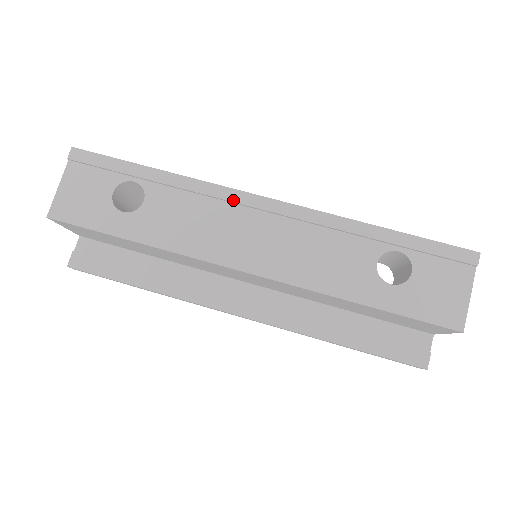
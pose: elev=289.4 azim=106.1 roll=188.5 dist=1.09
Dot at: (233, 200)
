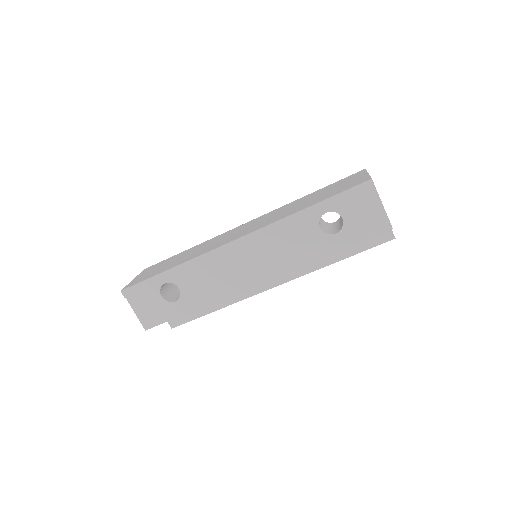
Dot at: (220, 255)
